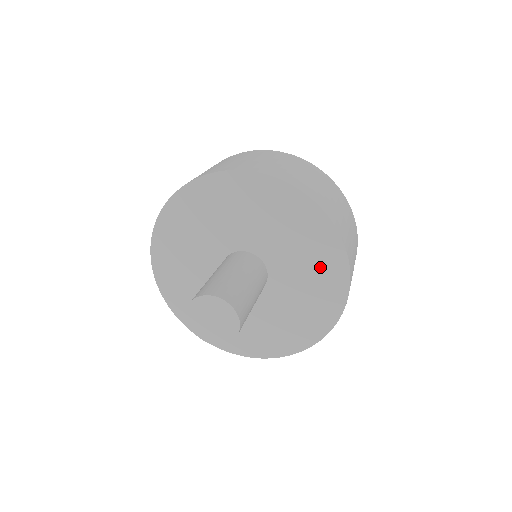
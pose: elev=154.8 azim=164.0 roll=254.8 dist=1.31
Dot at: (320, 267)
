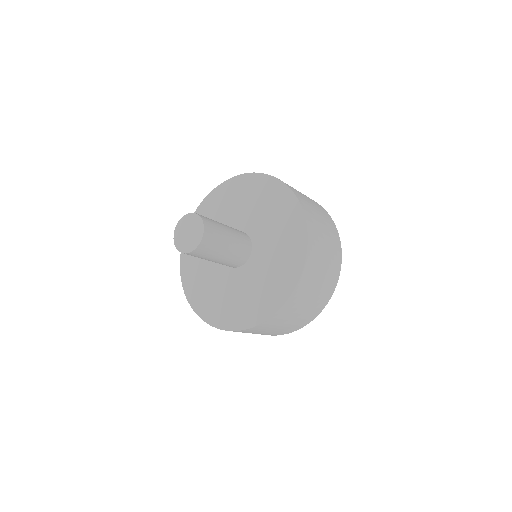
Dot at: (286, 226)
